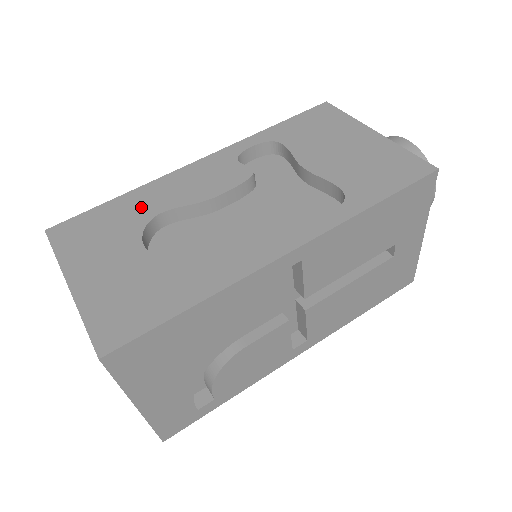
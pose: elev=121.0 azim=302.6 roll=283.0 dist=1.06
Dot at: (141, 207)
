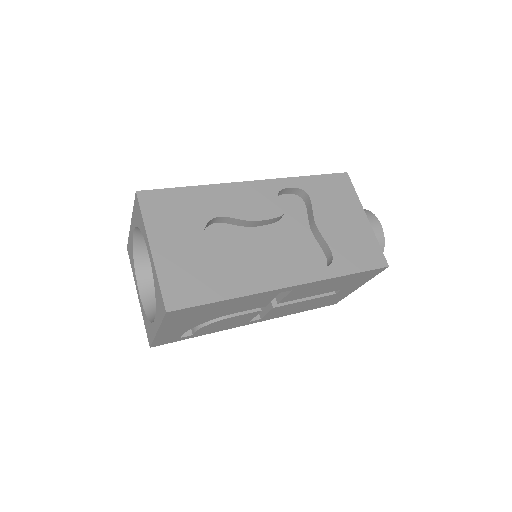
Dot at: (207, 204)
